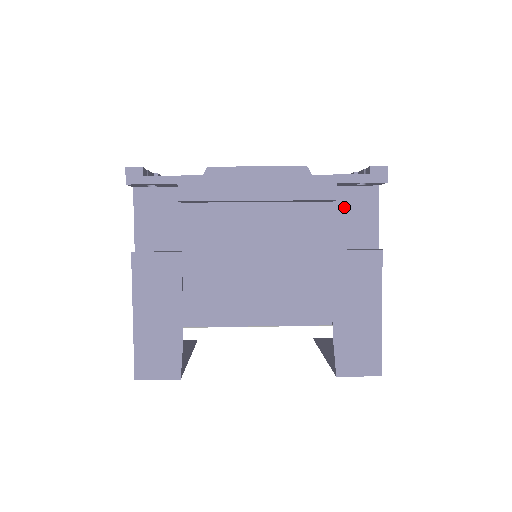
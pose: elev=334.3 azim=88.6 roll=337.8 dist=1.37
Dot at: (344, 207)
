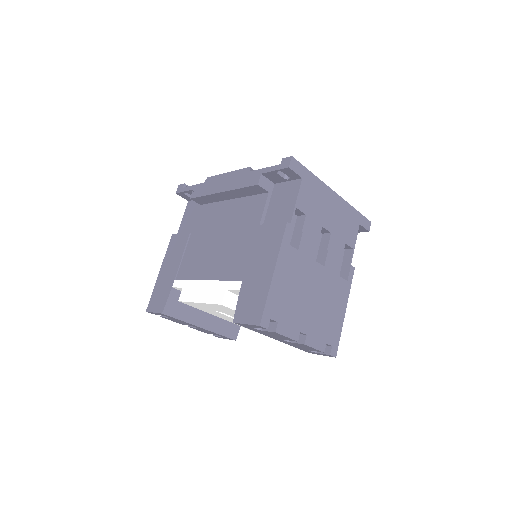
Dot at: (278, 197)
